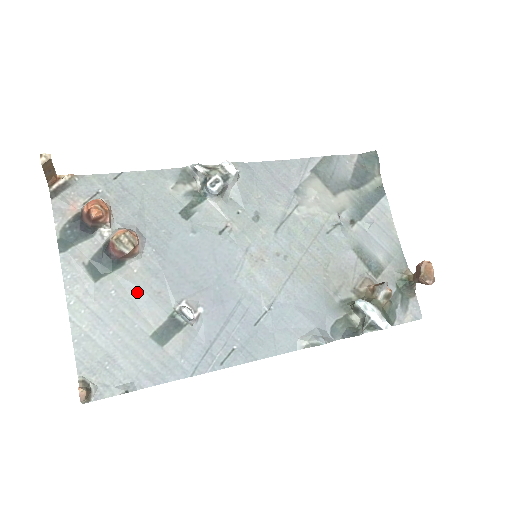
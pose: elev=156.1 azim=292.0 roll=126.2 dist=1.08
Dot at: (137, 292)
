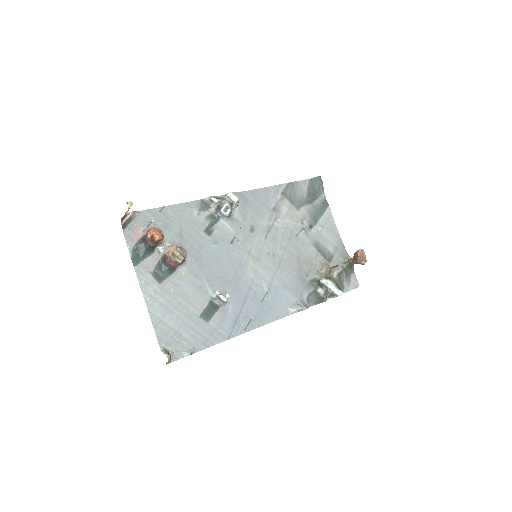
Dot at: (187, 288)
